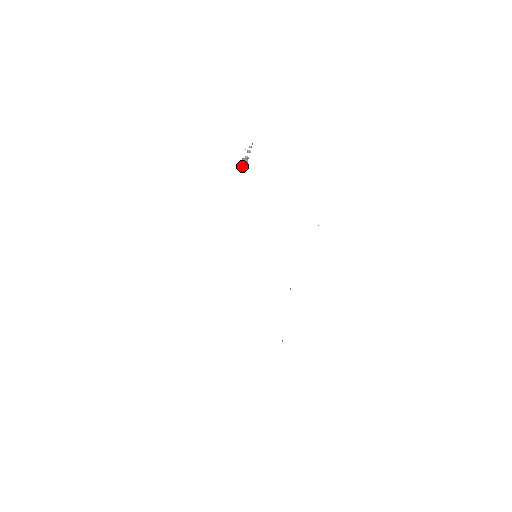
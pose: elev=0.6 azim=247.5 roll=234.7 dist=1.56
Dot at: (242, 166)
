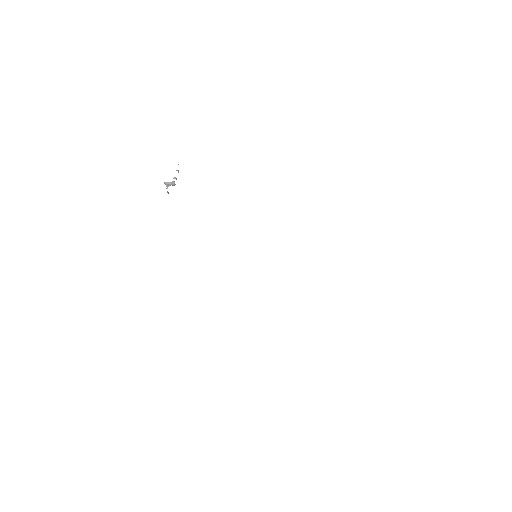
Dot at: (167, 191)
